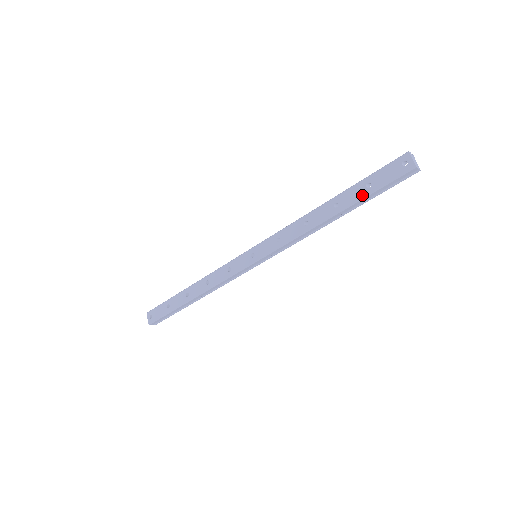
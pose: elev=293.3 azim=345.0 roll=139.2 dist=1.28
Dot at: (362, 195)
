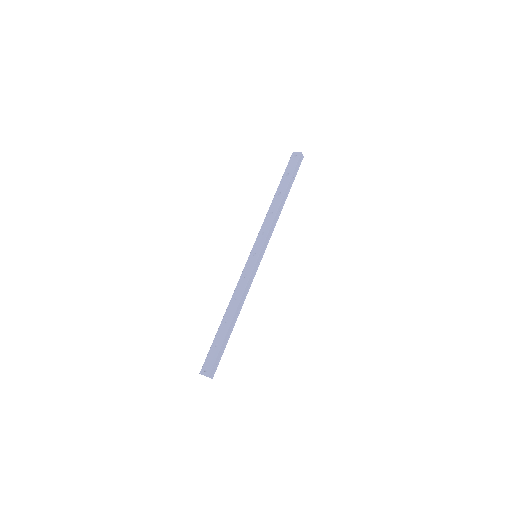
Dot at: (288, 179)
